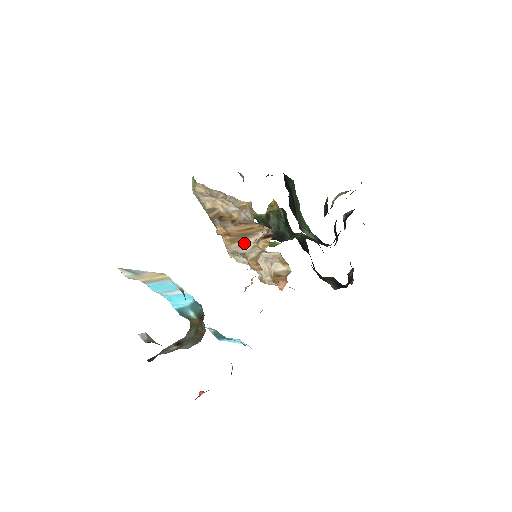
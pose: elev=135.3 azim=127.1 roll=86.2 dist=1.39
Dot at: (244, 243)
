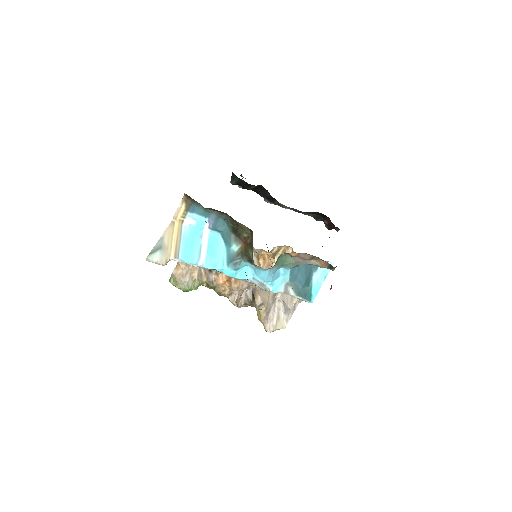
Dot at: occluded
